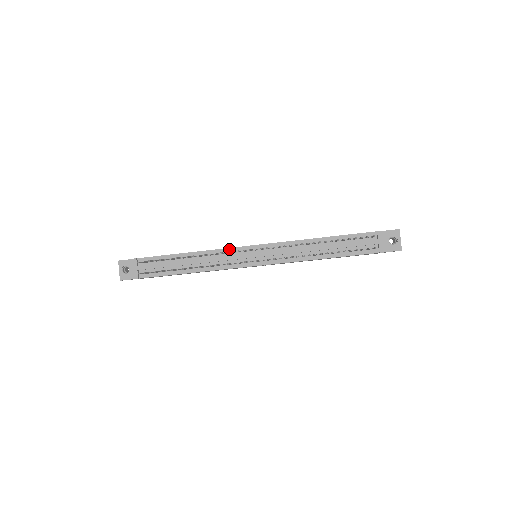
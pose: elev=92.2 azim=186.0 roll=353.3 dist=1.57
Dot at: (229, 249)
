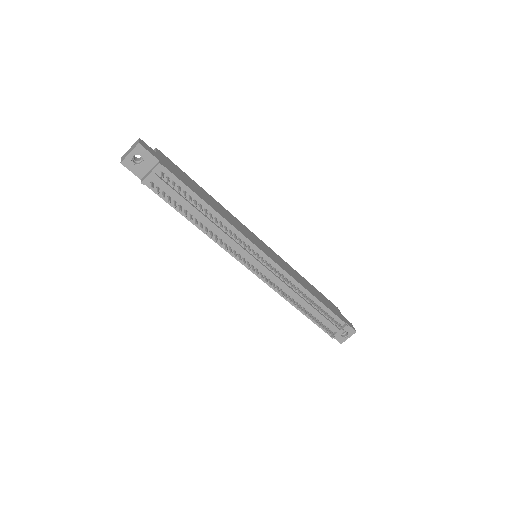
Dot at: (248, 240)
